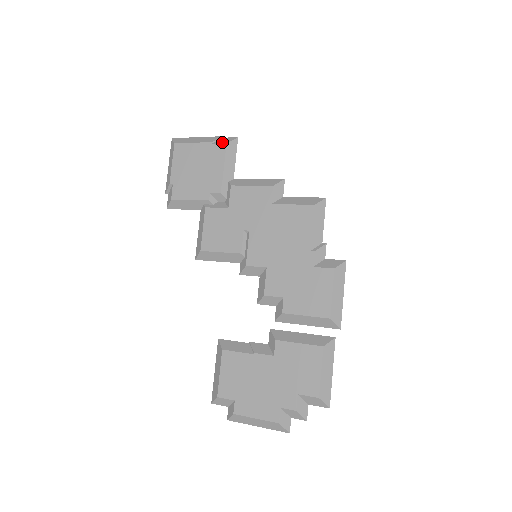
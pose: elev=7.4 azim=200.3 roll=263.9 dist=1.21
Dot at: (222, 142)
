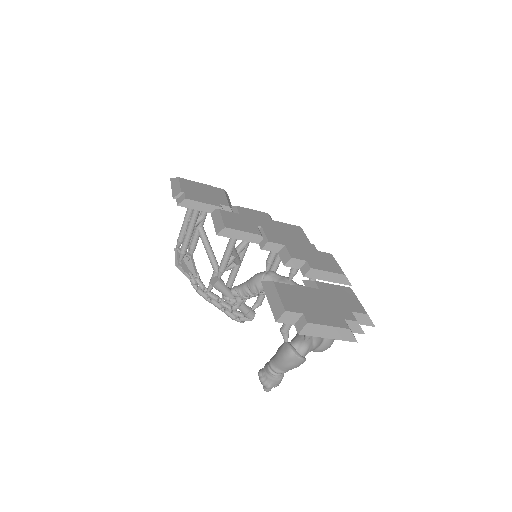
Dot at: (219, 188)
